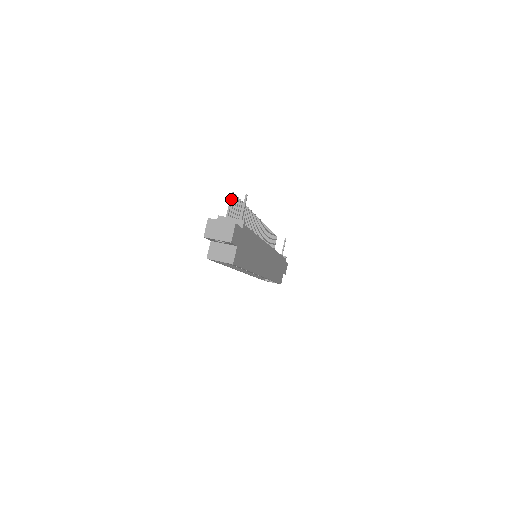
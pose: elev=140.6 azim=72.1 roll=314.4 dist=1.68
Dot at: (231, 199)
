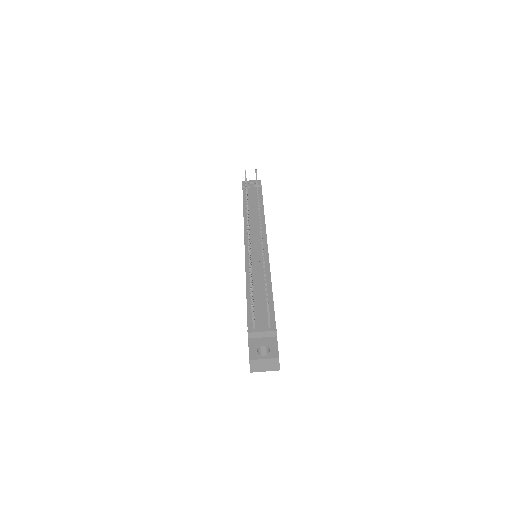
Dot at: (253, 311)
